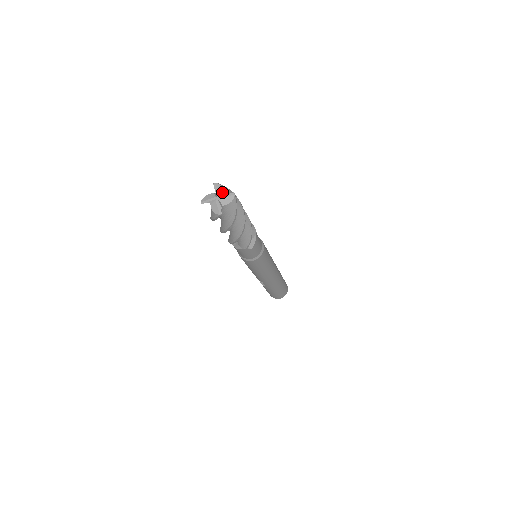
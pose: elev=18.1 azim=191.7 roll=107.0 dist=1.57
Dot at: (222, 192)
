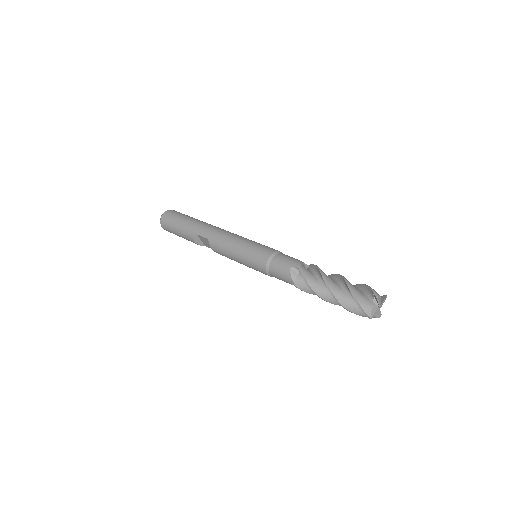
Dot at: (380, 300)
